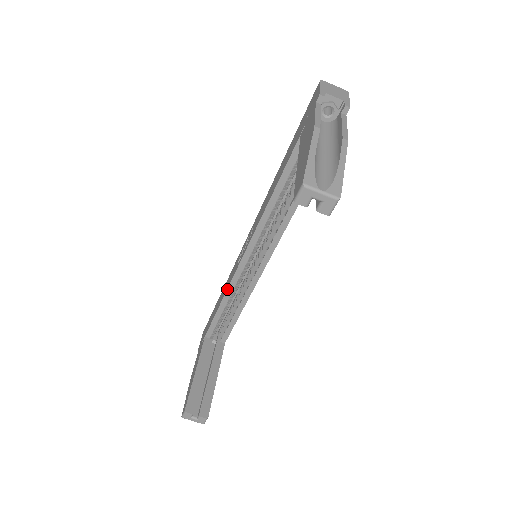
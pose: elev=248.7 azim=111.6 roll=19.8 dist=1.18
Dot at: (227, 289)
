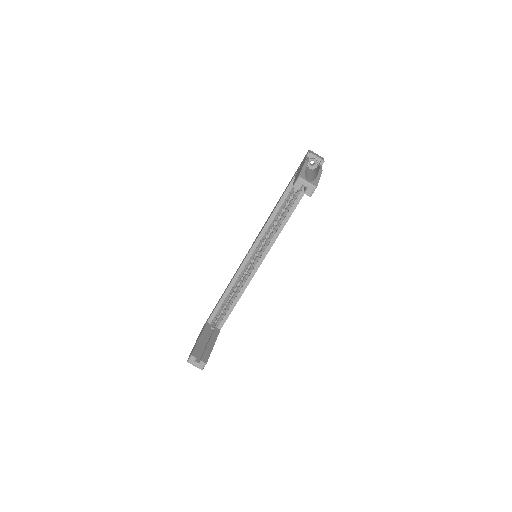
Dot at: (232, 280)
